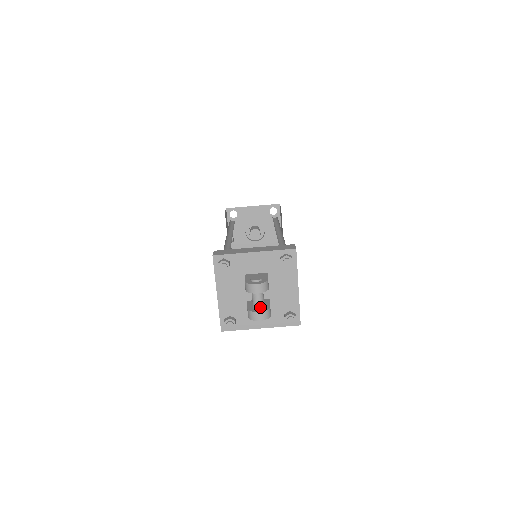
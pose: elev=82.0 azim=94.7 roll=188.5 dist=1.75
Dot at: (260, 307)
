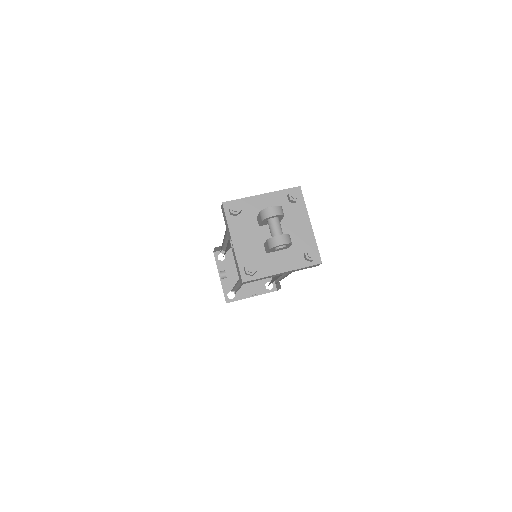
Dot at: (280, 234)
